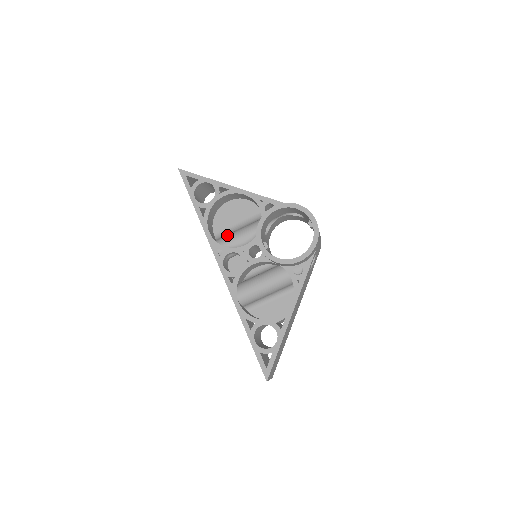
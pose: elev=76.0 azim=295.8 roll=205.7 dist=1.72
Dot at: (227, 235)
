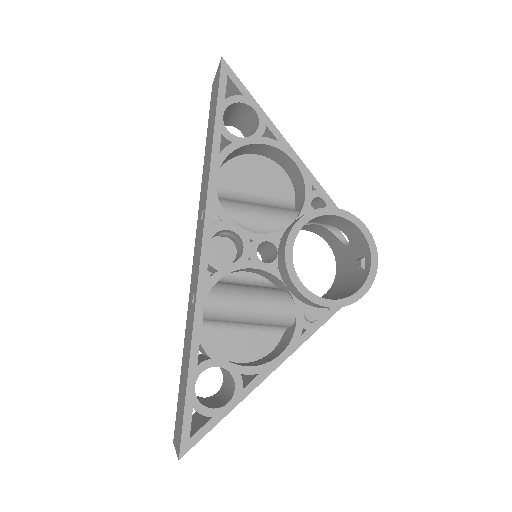
Dot at: (238, 201)
